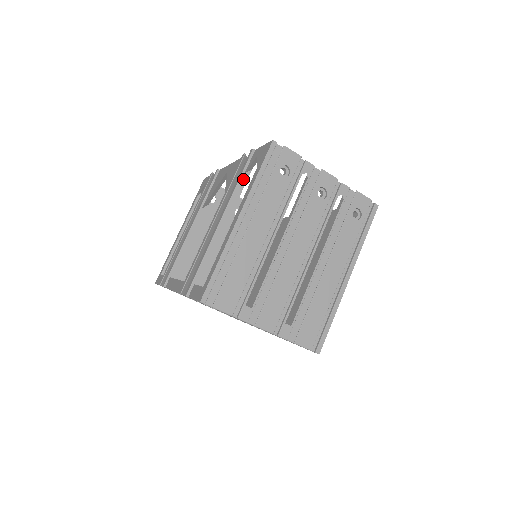
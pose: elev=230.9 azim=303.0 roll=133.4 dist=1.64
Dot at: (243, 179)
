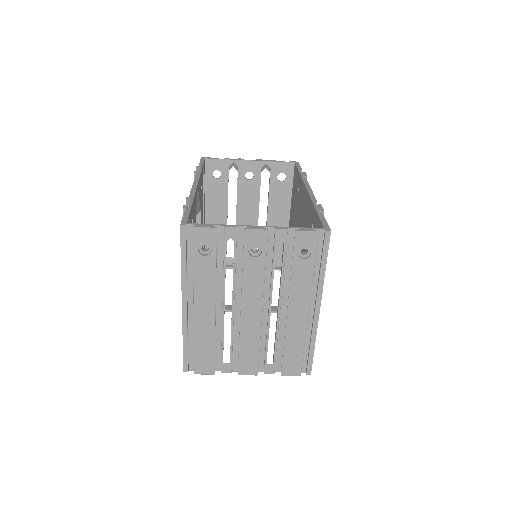
Dot at: occluded
